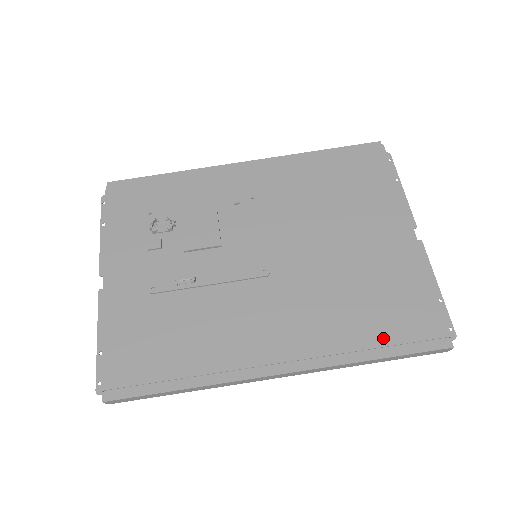
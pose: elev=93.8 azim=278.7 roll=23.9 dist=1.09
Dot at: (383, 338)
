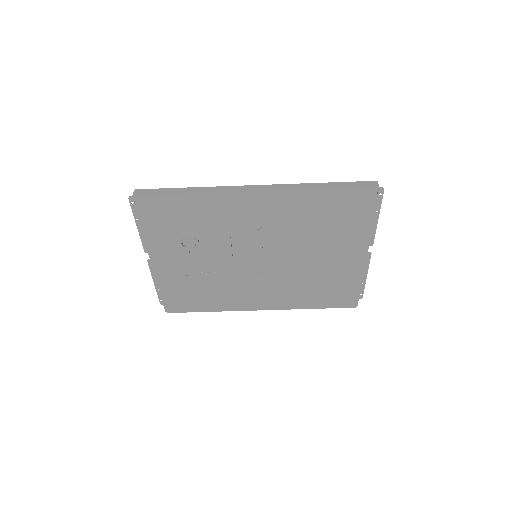
Dot at: (321, 304)
